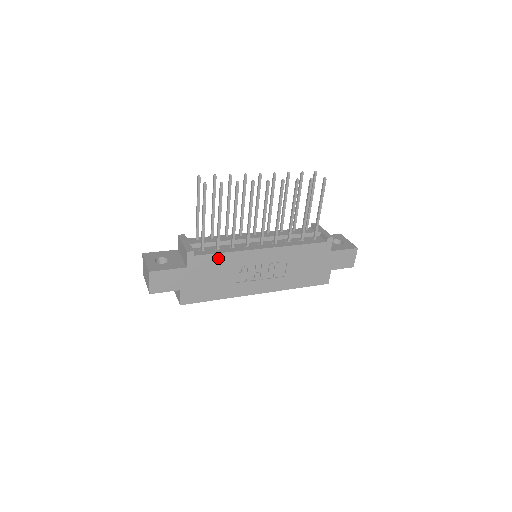
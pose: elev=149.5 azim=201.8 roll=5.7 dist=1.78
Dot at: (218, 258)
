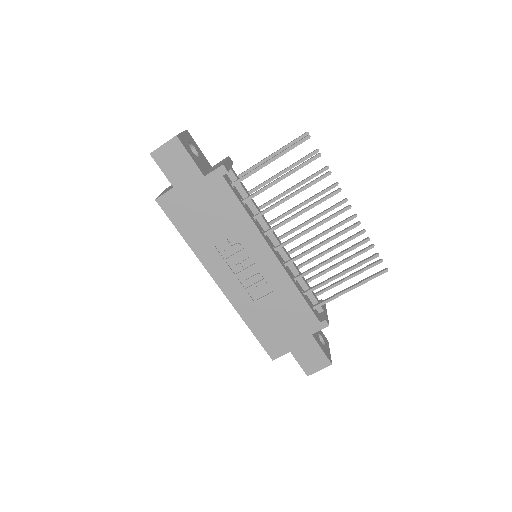
Dot at: (235, 206)
